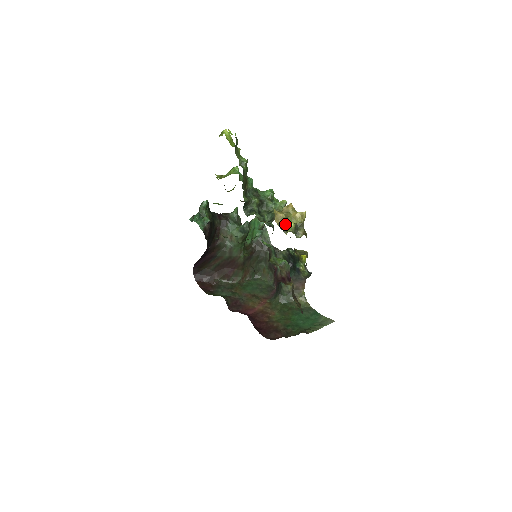
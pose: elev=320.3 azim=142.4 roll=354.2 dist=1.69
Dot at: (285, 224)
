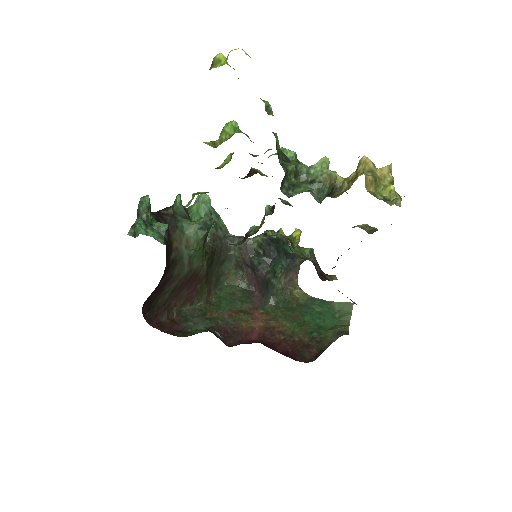
Dot at: (377, 190)
